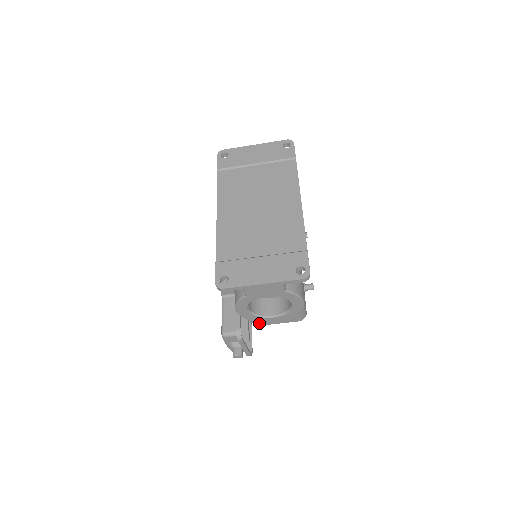
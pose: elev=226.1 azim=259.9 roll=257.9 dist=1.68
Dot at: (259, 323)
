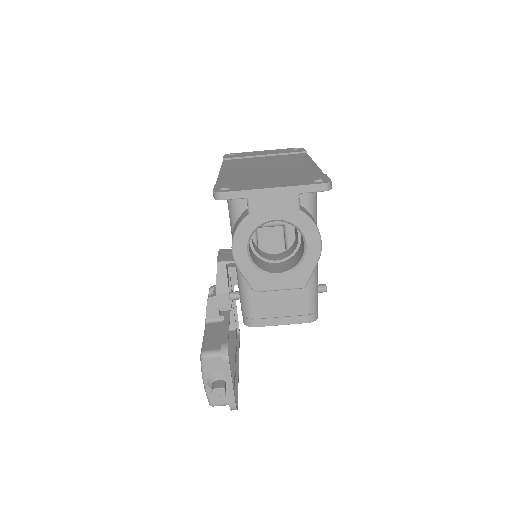
Dot at: (259, 288)
